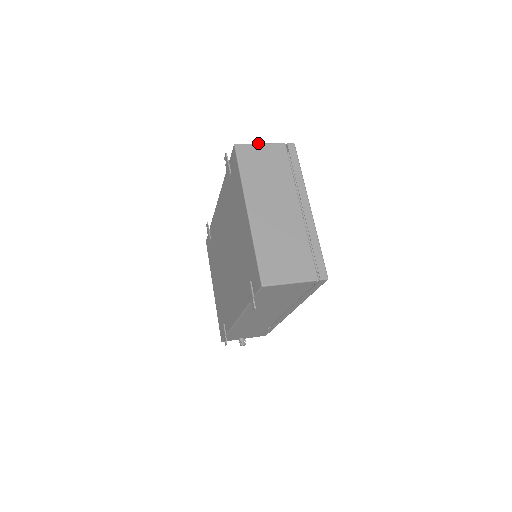
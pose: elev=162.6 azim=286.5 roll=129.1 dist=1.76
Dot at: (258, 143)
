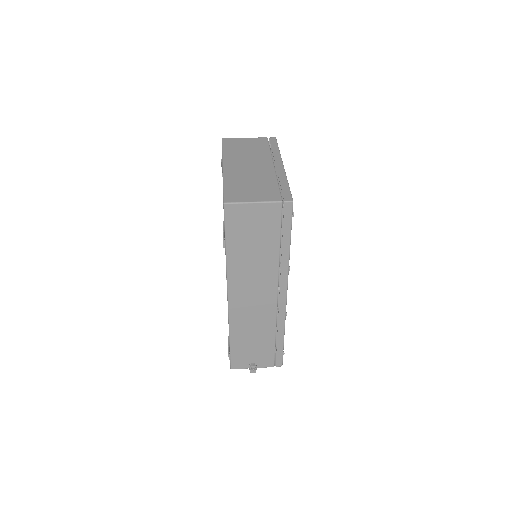
Dot at: (243, 138)
